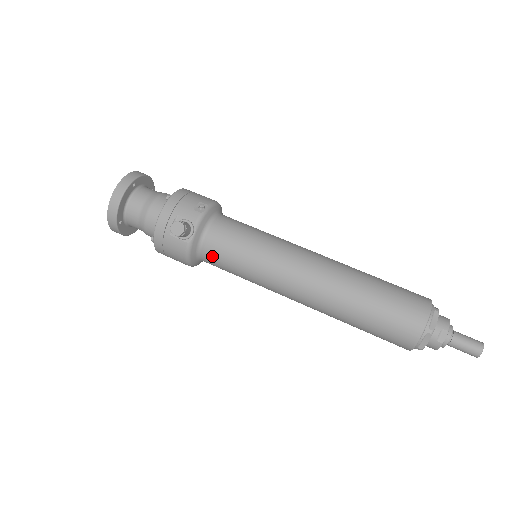
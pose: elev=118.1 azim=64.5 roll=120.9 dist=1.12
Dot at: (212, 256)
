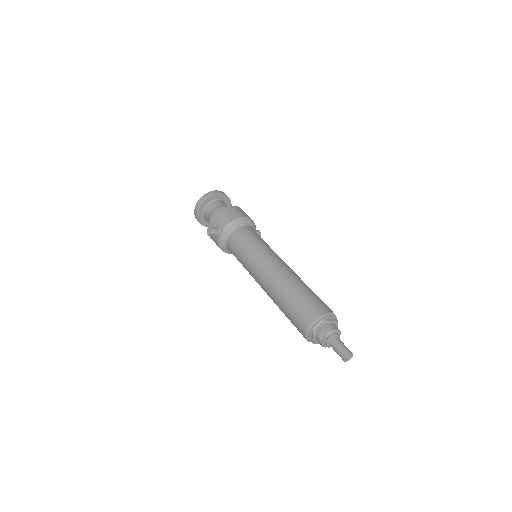
Dot at: (231, 250)
